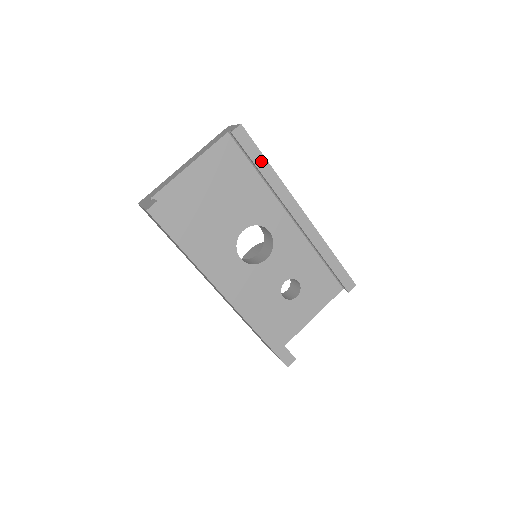
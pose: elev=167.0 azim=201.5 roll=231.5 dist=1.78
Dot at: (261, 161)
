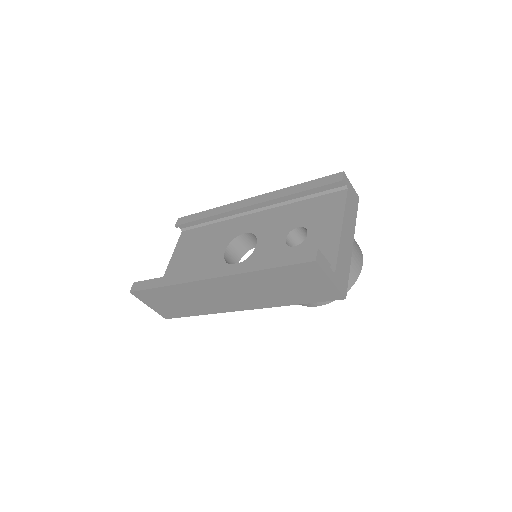
Dot at: (201, 215)
